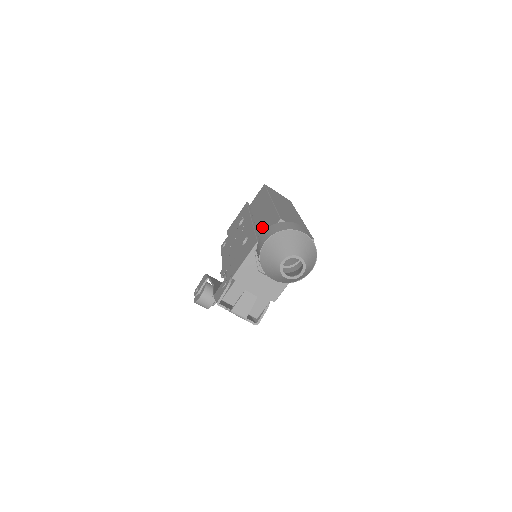
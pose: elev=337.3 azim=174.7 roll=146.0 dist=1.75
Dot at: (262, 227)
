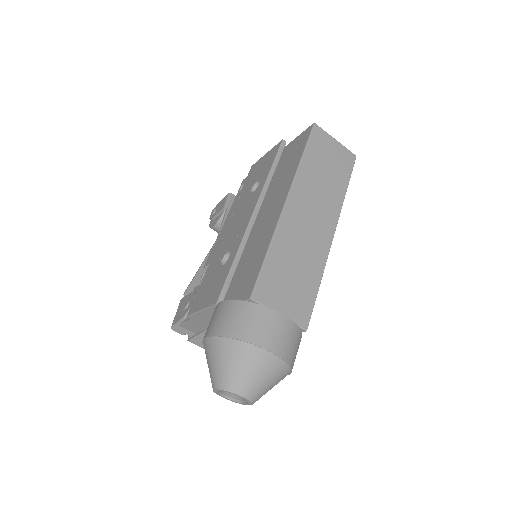
Dot at: (247, 258)
